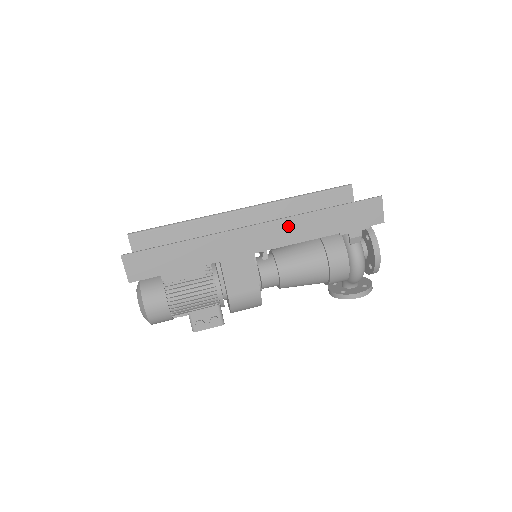
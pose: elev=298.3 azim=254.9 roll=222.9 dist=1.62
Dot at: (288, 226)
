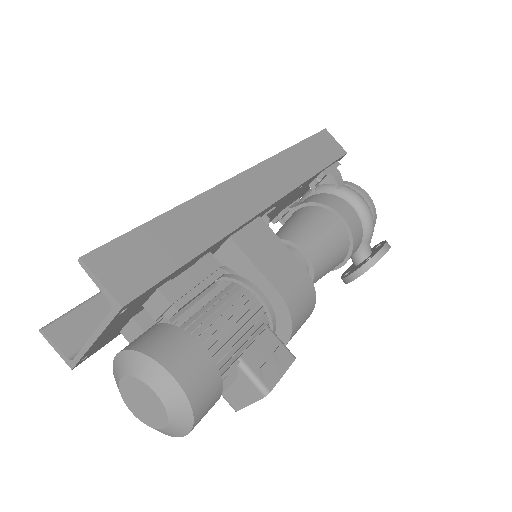
Dot at: (276, 168)
